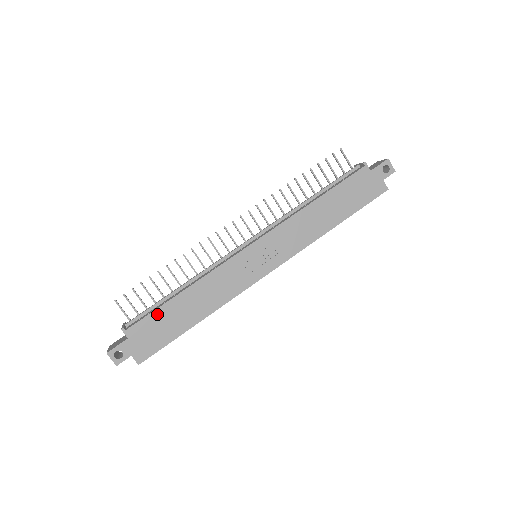
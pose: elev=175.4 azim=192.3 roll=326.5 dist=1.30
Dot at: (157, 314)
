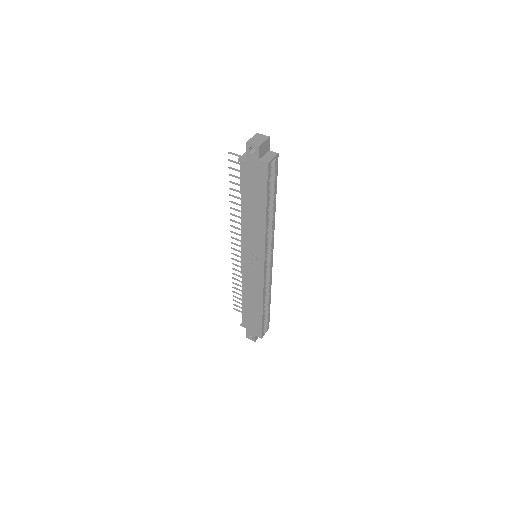
Dot at: (245, 313)
